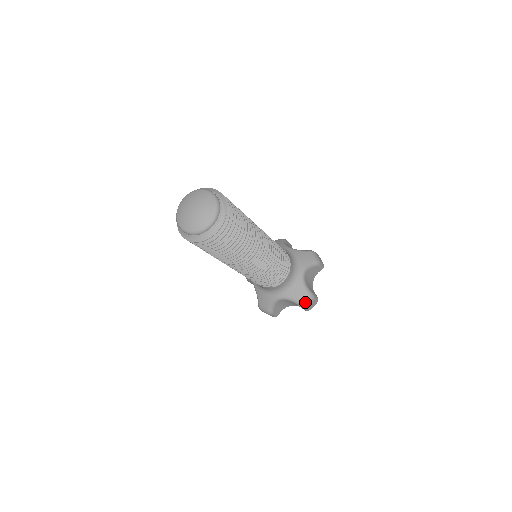
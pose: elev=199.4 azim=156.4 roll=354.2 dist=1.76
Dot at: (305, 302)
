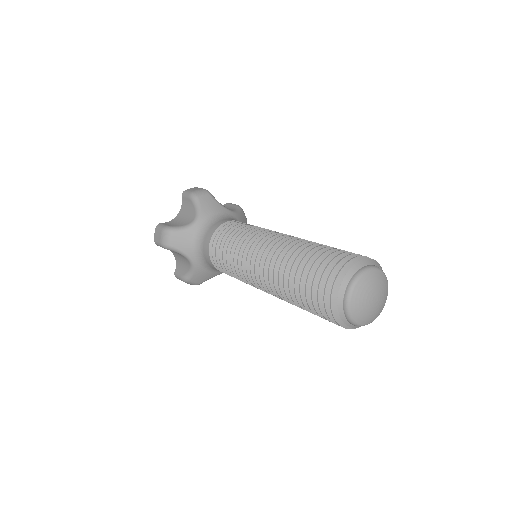
Dot at: occluded
